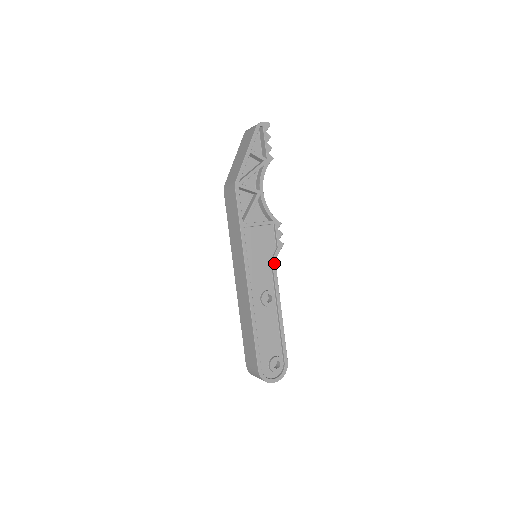
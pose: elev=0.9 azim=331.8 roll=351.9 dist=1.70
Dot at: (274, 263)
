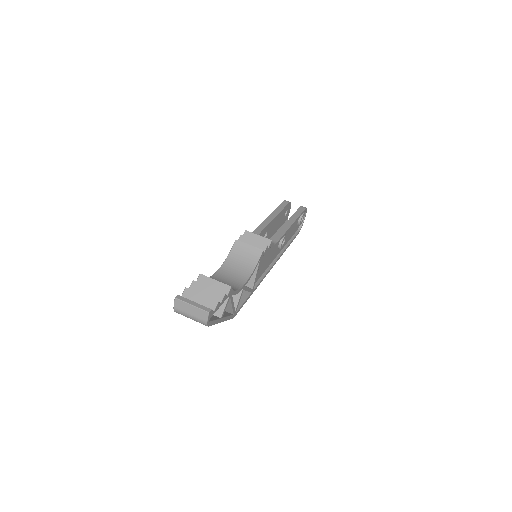
Dot at: occluded
